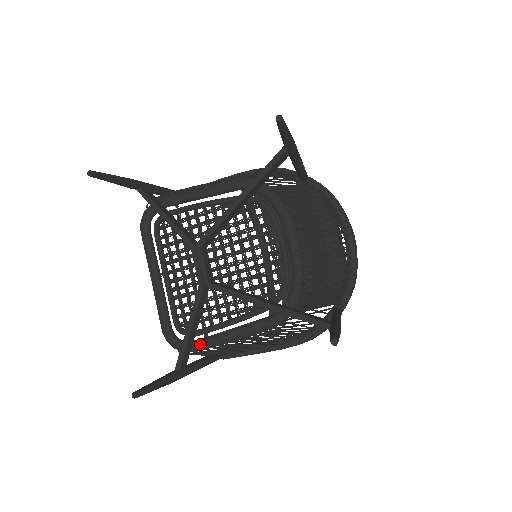
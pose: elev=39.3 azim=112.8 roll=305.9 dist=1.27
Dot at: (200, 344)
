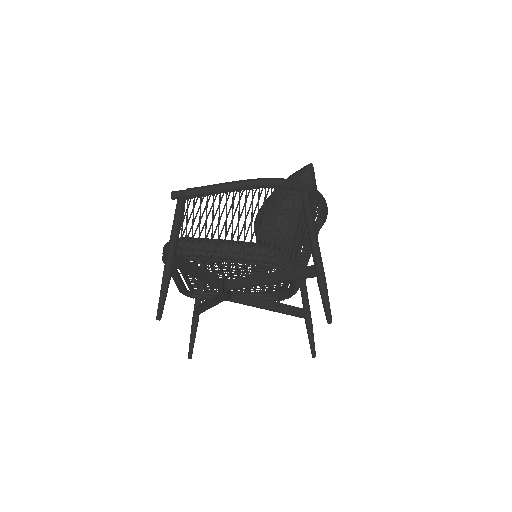
Dot at: occluded
